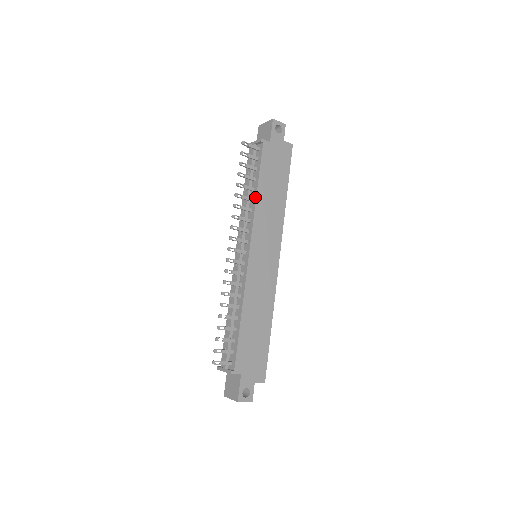
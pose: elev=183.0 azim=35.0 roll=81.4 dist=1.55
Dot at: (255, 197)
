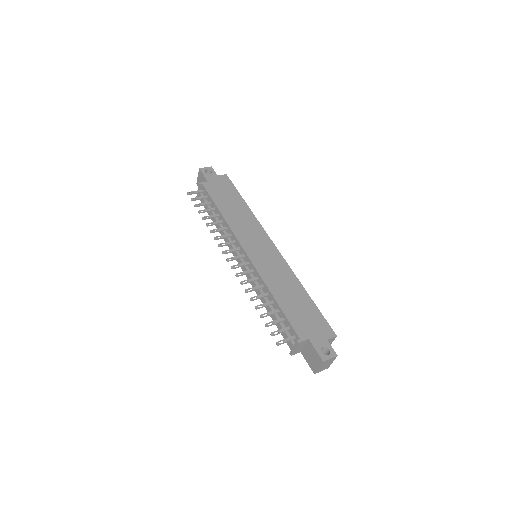
Dot at: (222, 218)
